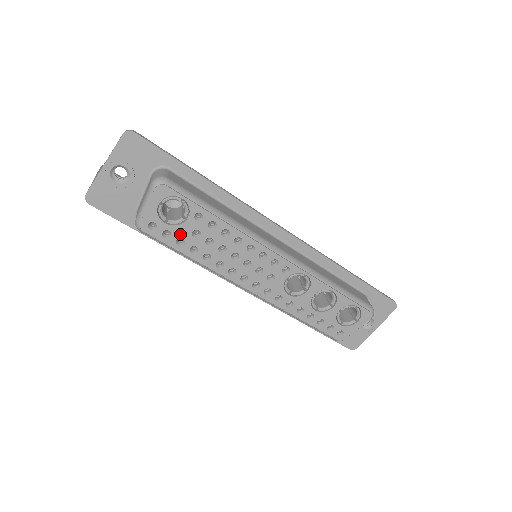
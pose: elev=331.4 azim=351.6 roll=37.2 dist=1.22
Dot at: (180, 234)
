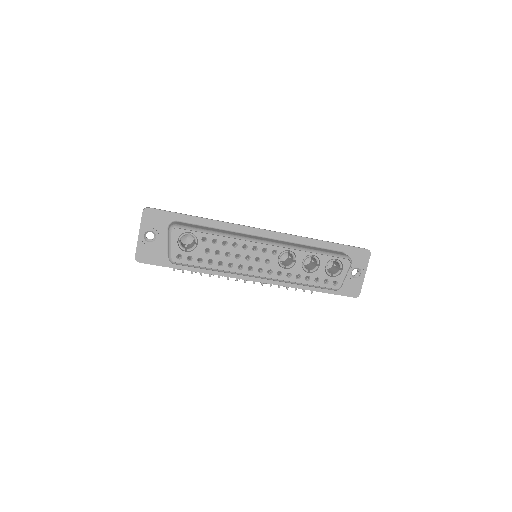
Dot at: (198, 255)
